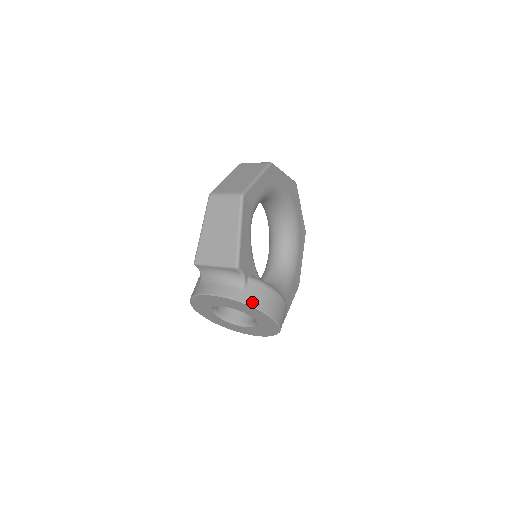
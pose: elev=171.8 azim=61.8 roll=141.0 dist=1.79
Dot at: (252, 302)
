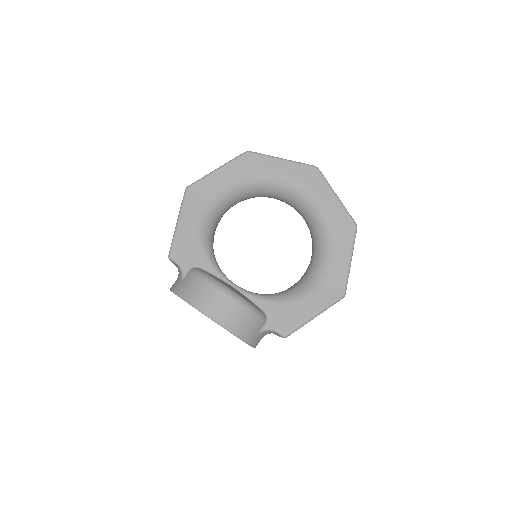
Dot at: (181, 292)
